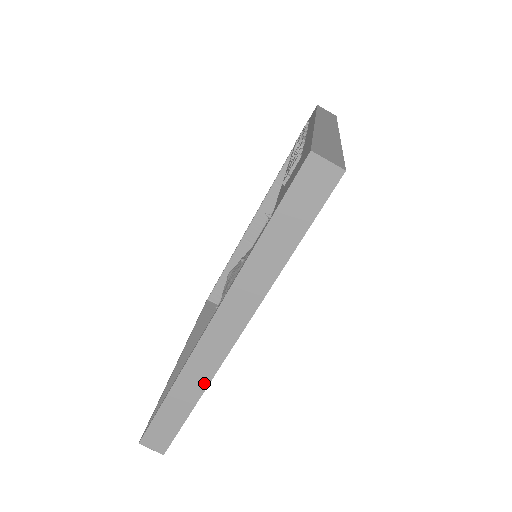
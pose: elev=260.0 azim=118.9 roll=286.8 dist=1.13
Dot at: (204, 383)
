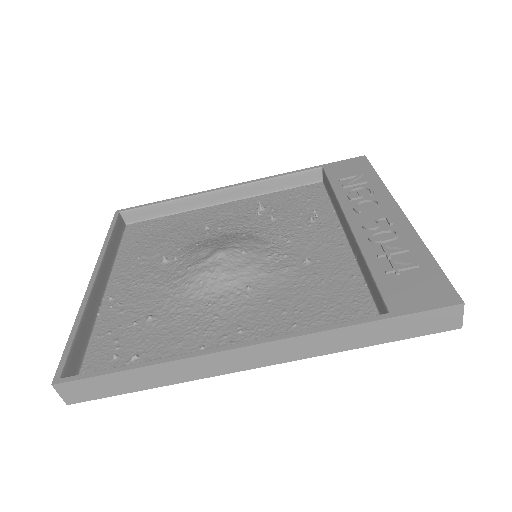
Dot at: (189, 378)
